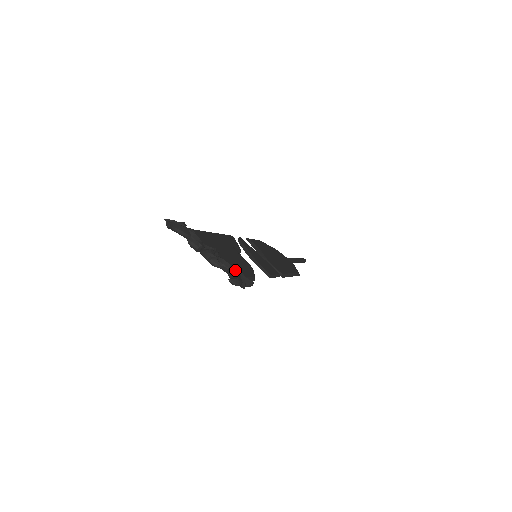
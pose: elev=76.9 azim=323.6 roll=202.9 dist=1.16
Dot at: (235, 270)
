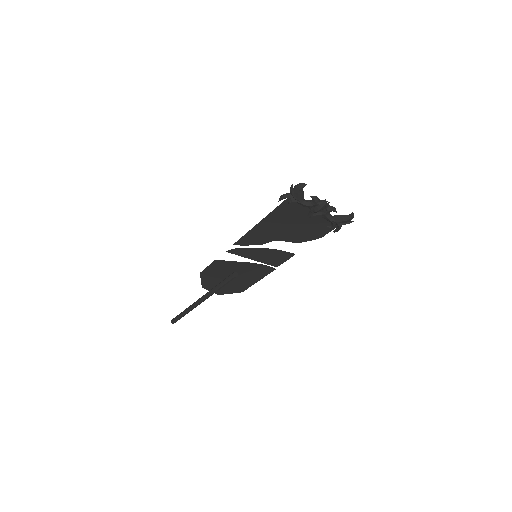
Dot at: (336, 216)
